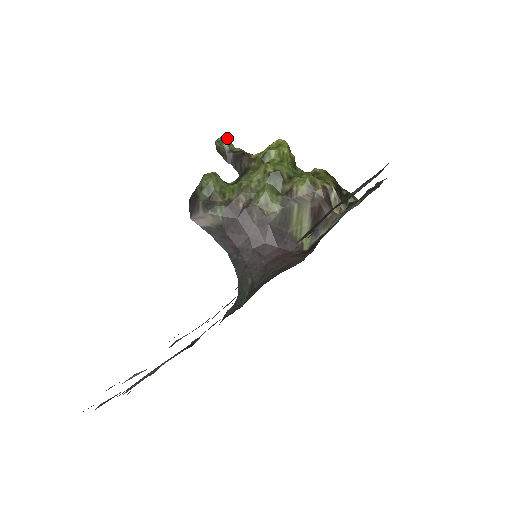
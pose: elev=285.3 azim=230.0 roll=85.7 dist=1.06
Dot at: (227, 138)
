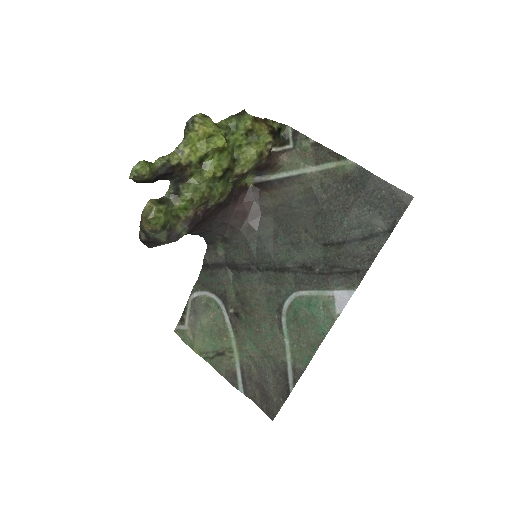
Dot at: (145, 167)
